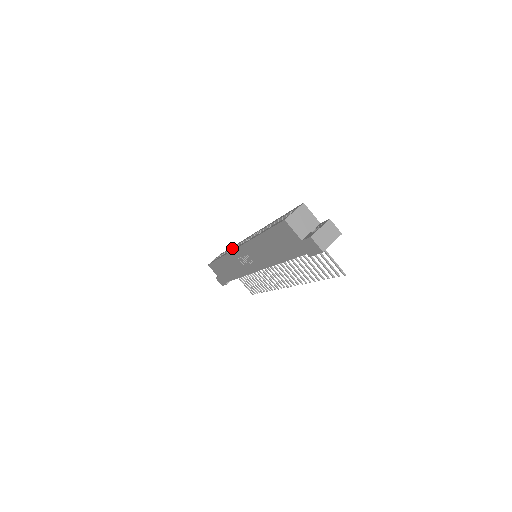
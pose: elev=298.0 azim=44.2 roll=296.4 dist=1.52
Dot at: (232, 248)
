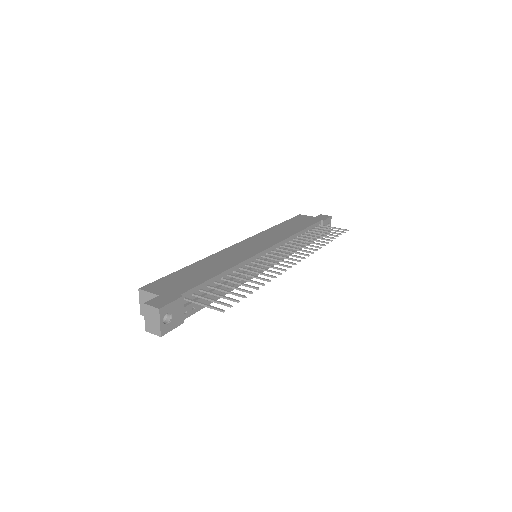
Dot at: occluded
